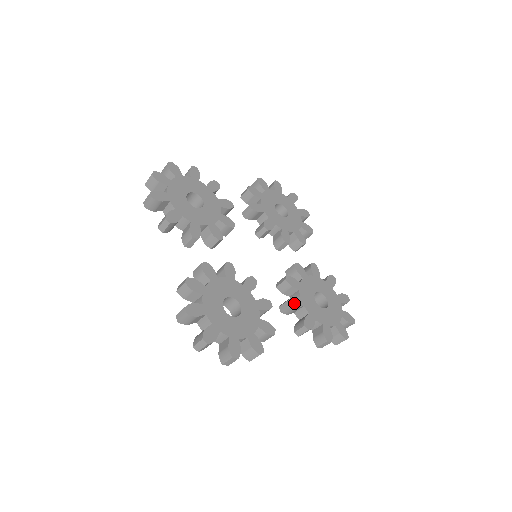
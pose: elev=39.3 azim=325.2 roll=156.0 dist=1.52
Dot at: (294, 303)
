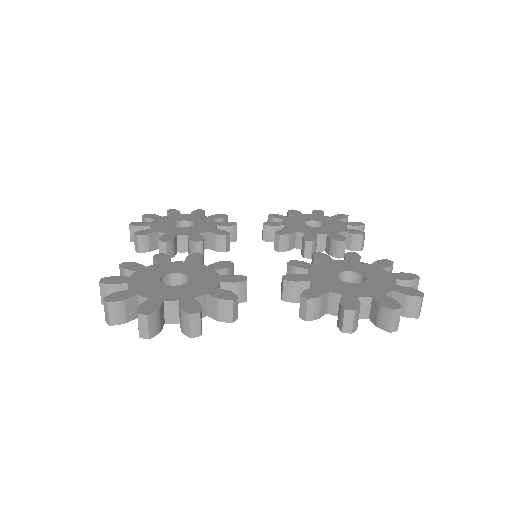
Dot at: (291, 278)
